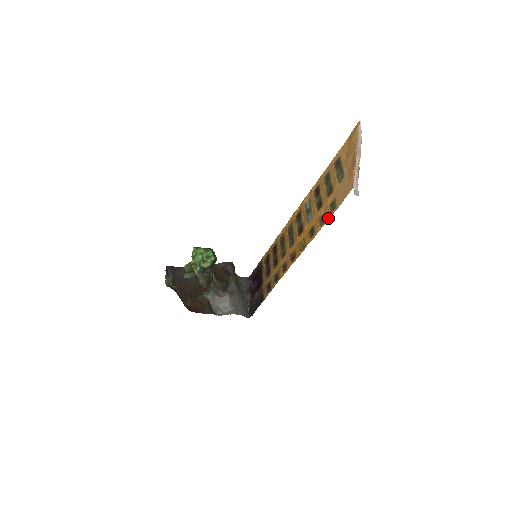
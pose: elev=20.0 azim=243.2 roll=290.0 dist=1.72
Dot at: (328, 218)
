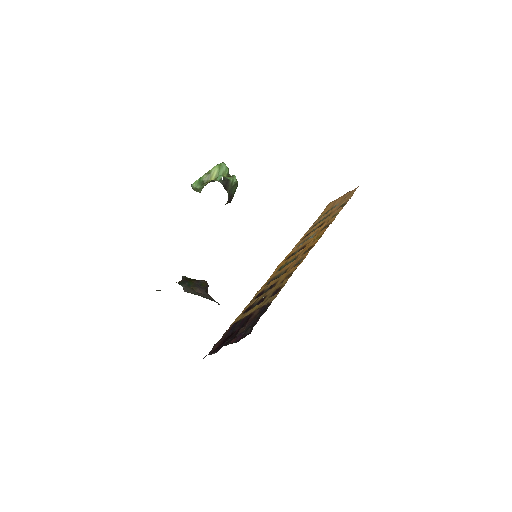
Dot at: (342, 207)
